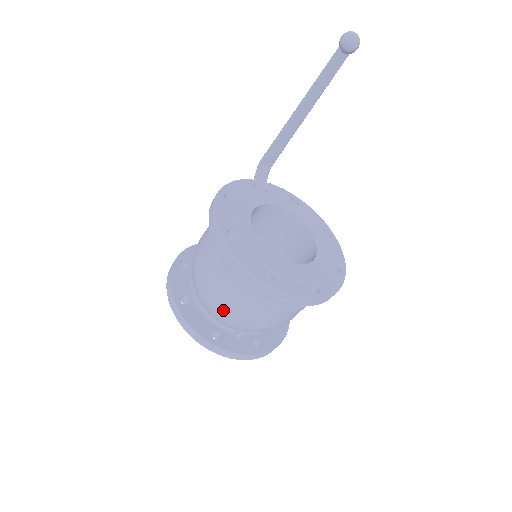
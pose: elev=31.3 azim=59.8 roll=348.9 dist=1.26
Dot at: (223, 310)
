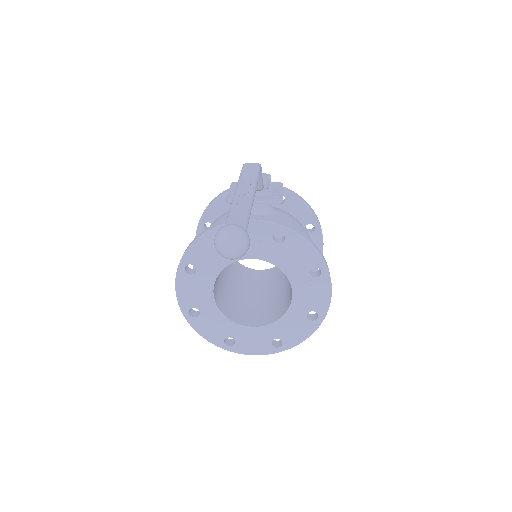
Dot at: occluded
